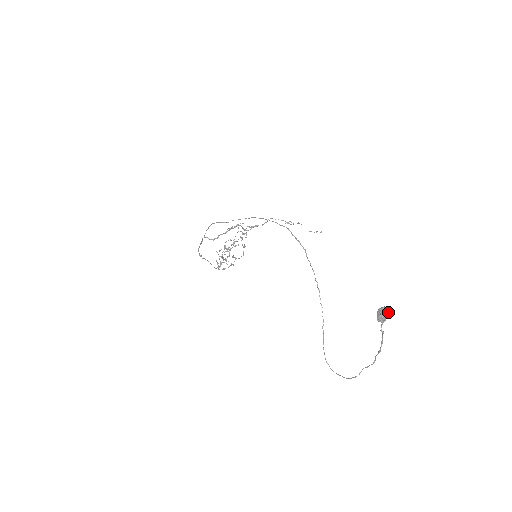
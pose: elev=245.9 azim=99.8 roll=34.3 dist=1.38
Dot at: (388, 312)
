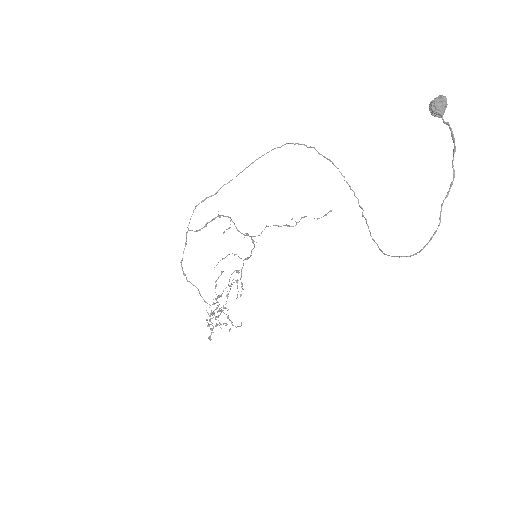
Dot at: (443, 97)
